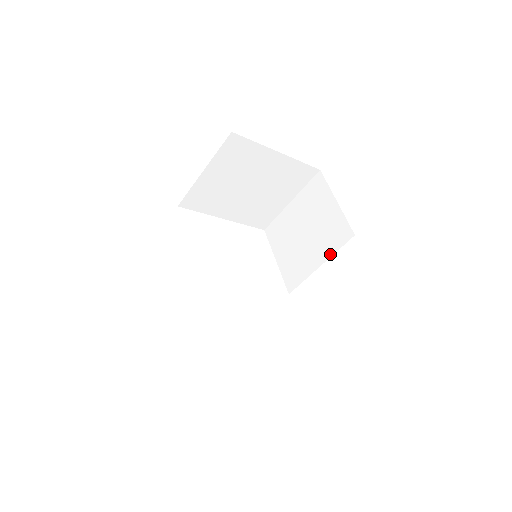
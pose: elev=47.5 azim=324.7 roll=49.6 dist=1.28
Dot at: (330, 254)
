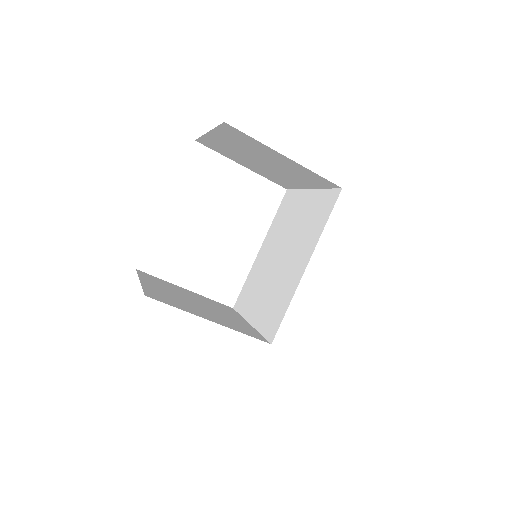
Dot at: (317, 188)
